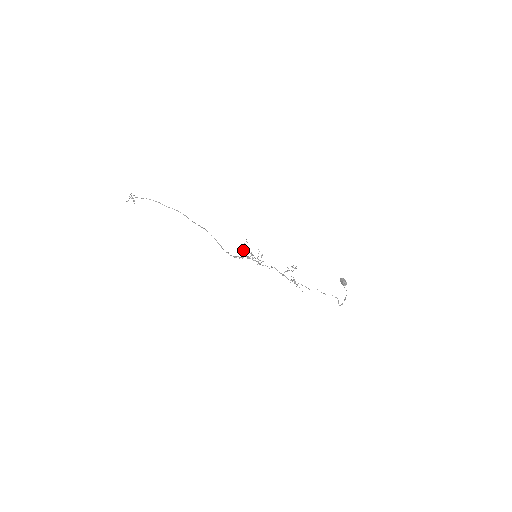
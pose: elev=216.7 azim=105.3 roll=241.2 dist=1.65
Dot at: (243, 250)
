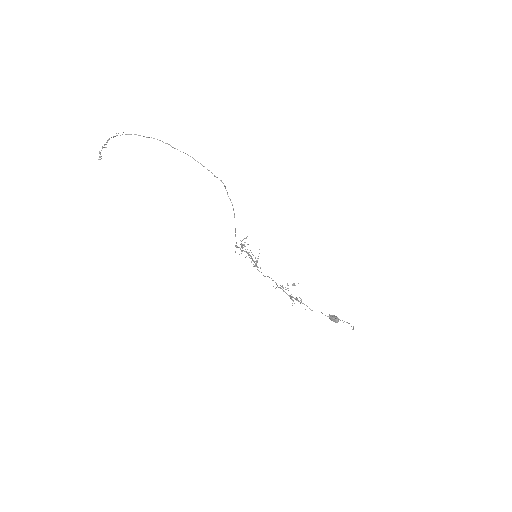
Dot at: (242, 245)
